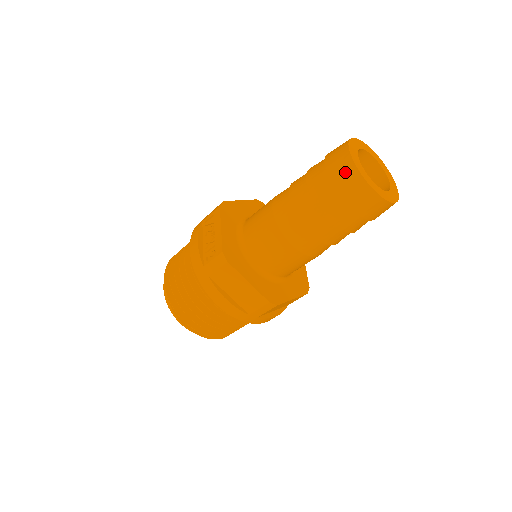
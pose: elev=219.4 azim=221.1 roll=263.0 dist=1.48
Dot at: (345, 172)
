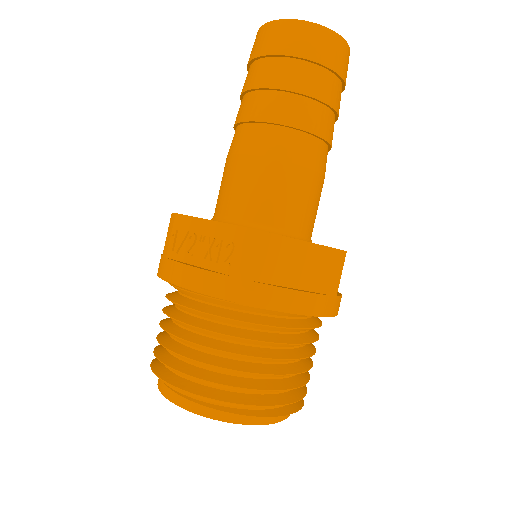
Dot at: (294, 34)
